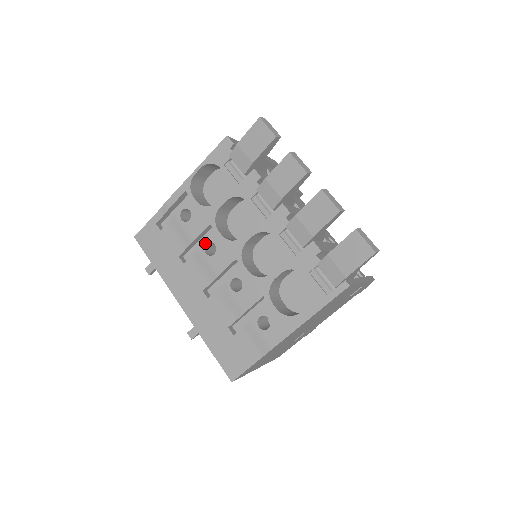
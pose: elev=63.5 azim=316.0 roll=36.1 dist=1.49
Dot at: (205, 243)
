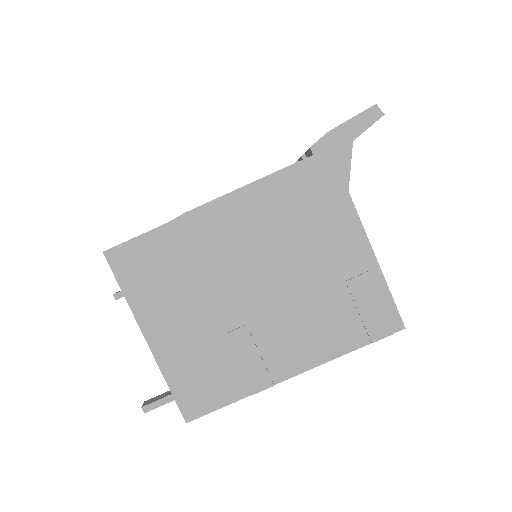
Dot at: occluded
